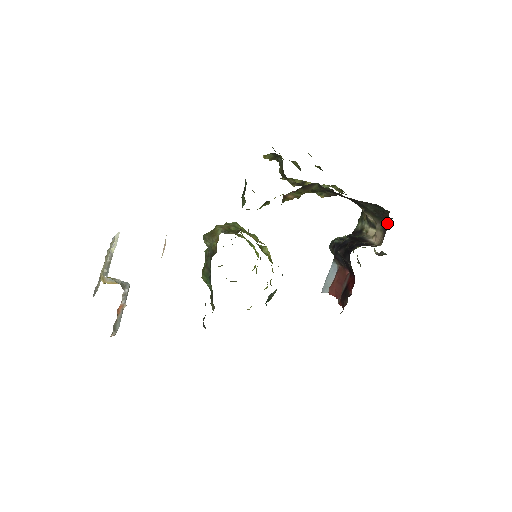
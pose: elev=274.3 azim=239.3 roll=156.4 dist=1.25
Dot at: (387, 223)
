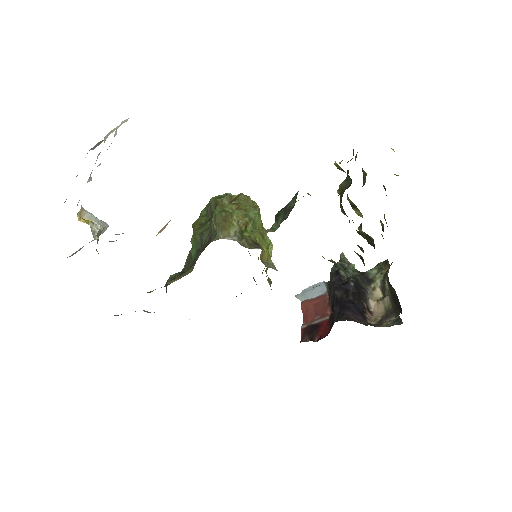
Dot at: (395, 313)
